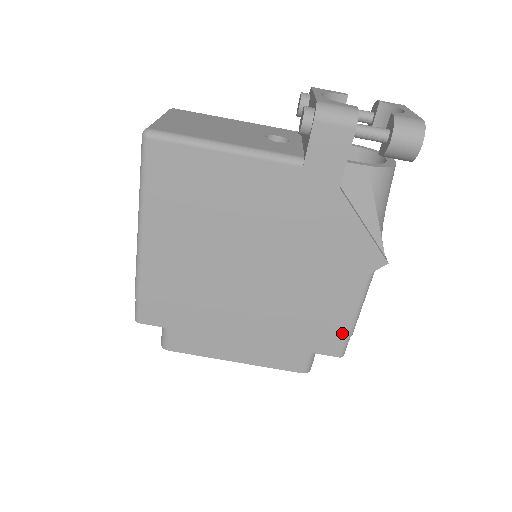
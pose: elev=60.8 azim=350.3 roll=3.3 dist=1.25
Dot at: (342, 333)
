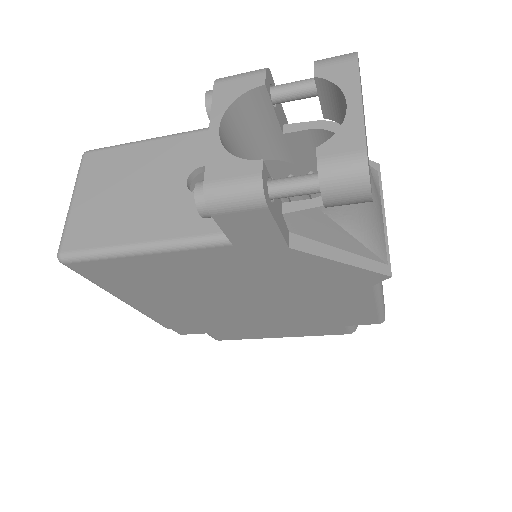
Dot at: (371, 315)
